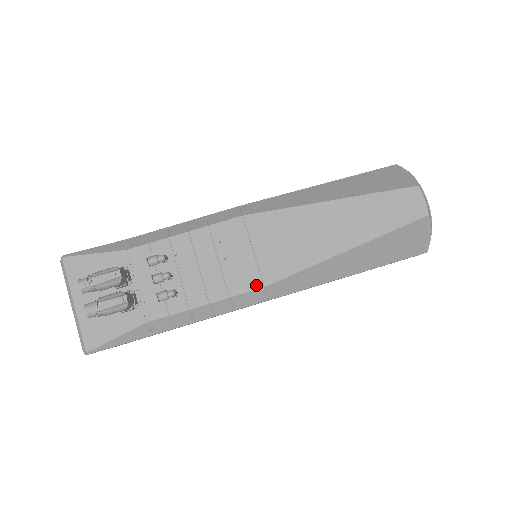
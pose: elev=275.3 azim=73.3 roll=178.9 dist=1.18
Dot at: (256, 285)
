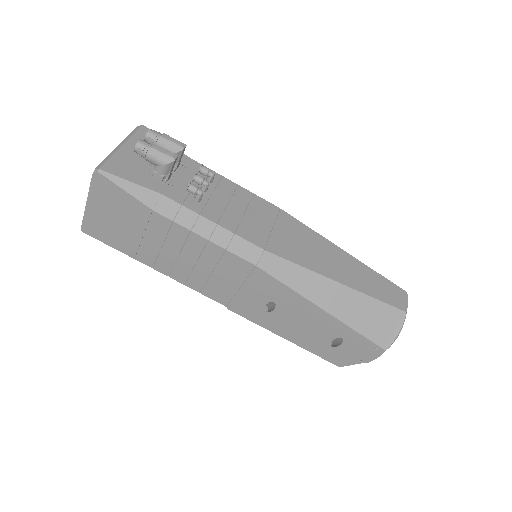
Dot at: (260, 244)
